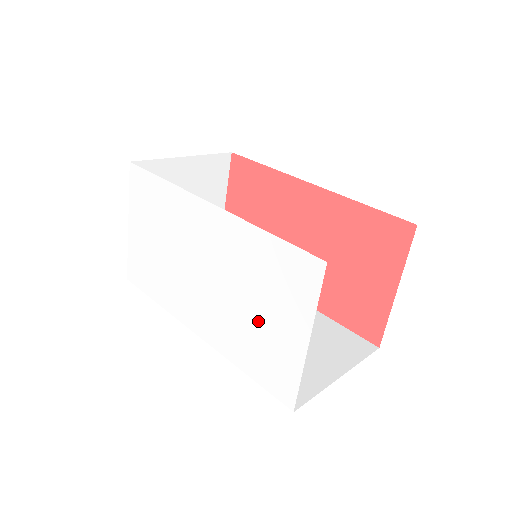
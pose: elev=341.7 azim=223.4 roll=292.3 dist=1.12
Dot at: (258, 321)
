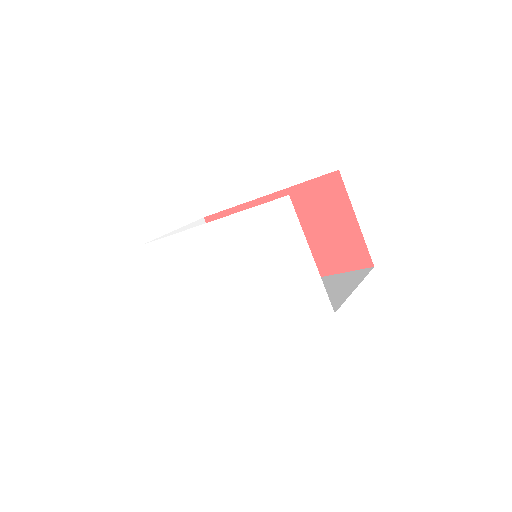
Dot at: (277, 272)
